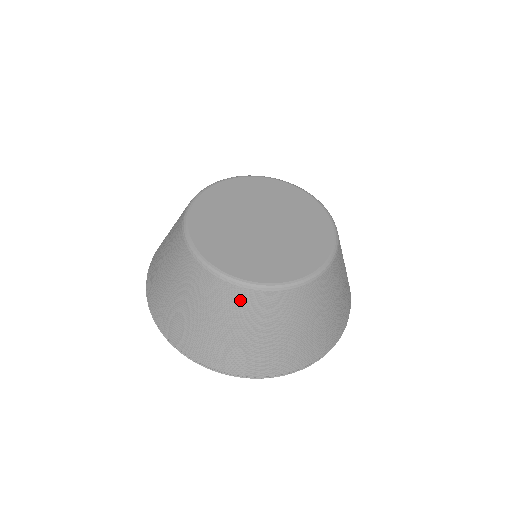
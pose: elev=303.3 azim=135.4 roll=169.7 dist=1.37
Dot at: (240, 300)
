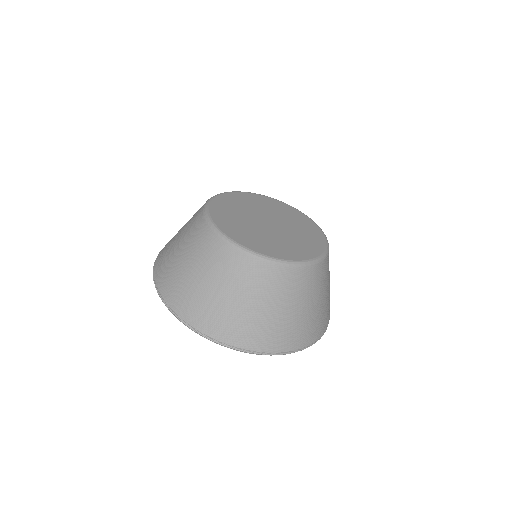
Dot at: (266, 275)
